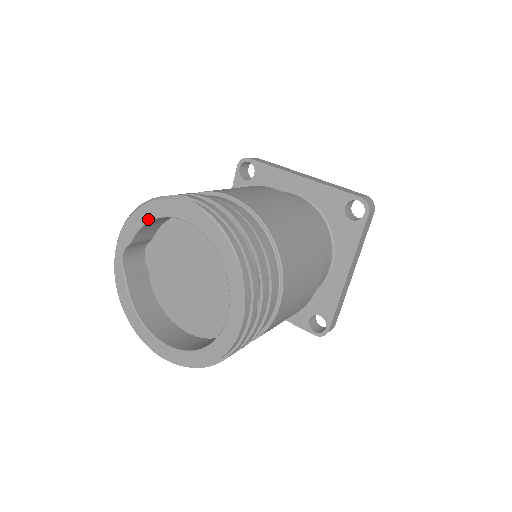
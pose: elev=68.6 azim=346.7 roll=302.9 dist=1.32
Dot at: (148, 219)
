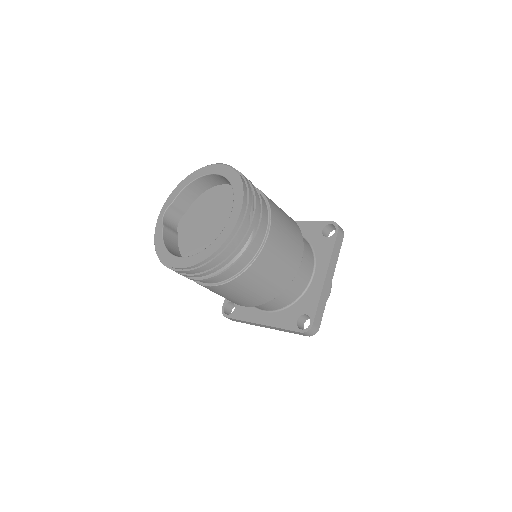
Dot at: (187, 183)
